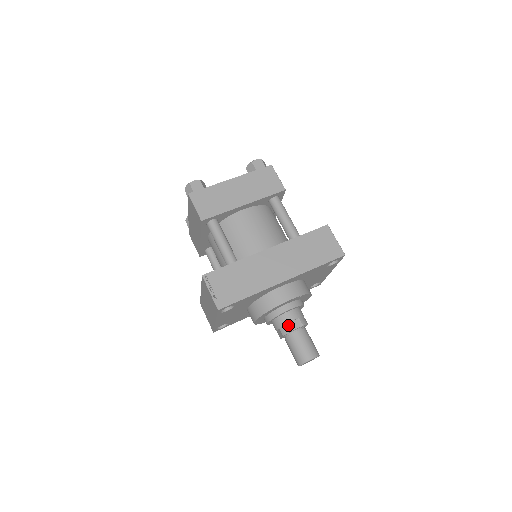
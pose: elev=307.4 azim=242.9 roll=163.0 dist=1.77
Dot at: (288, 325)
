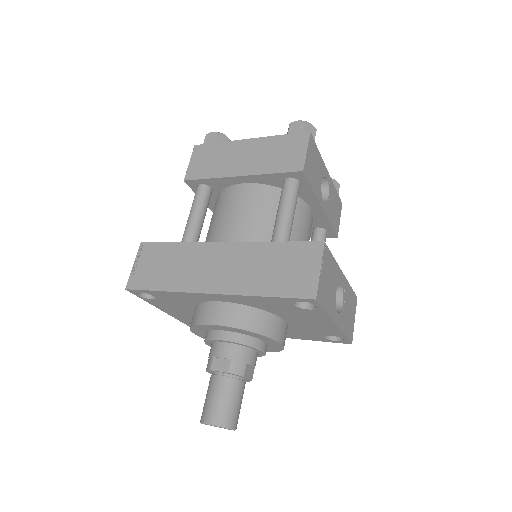
Dot at: (212, 360)
